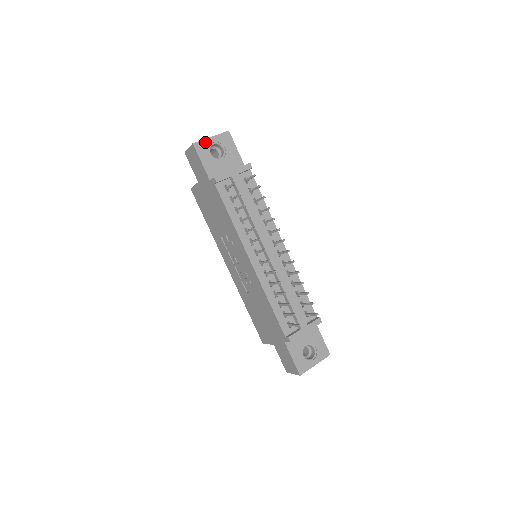
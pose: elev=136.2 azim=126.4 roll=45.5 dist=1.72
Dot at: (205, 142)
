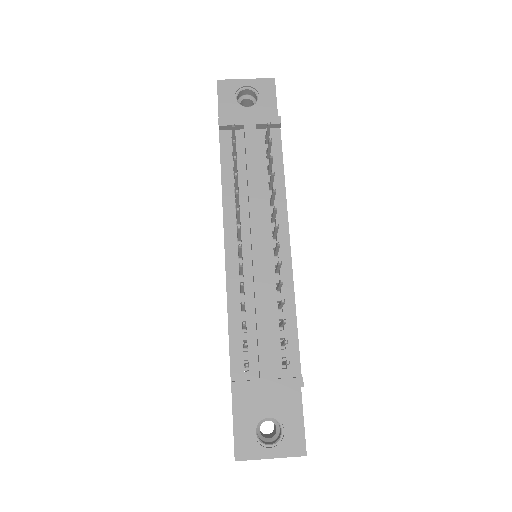
Dot at: (234, 83)
